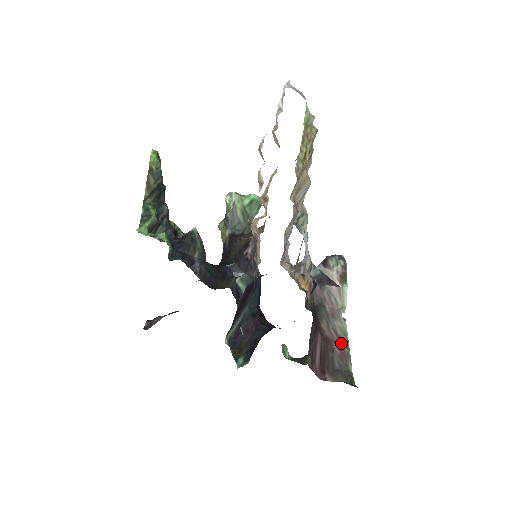
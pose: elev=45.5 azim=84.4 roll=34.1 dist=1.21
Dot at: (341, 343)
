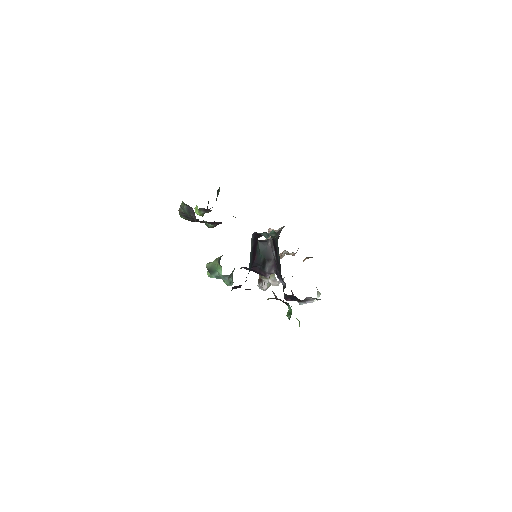
Dot at: occluded
